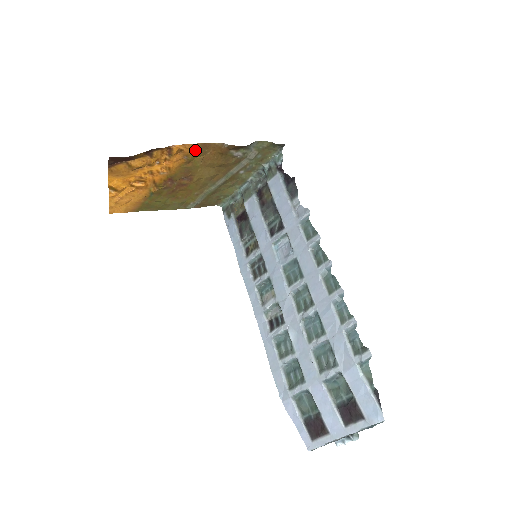
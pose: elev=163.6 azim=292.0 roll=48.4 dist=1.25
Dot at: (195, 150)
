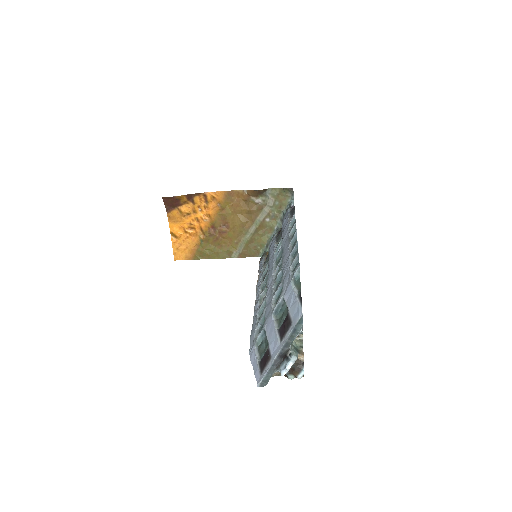
Dot at: (224, 198)
